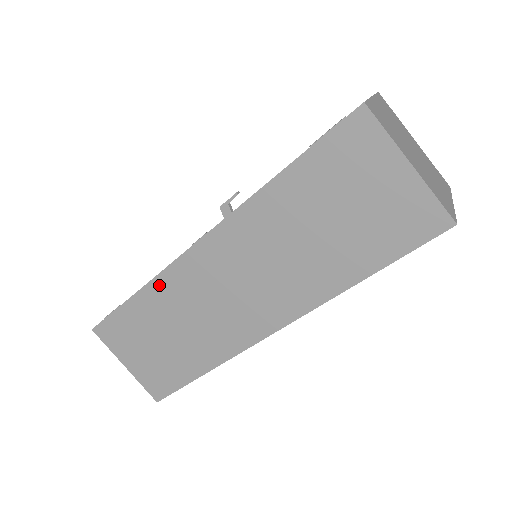
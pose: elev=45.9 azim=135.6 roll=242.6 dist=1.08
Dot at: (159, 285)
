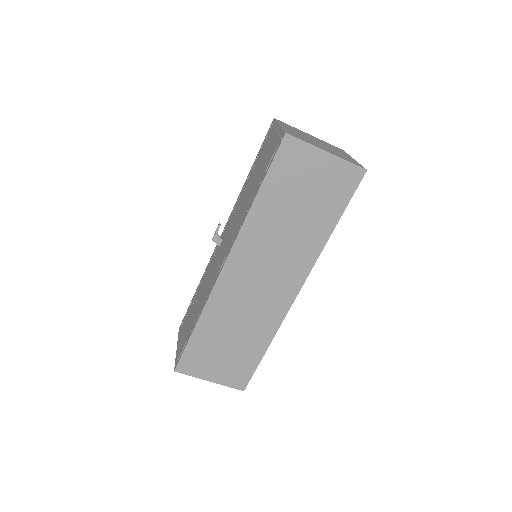
Dot at: (210, 309)
